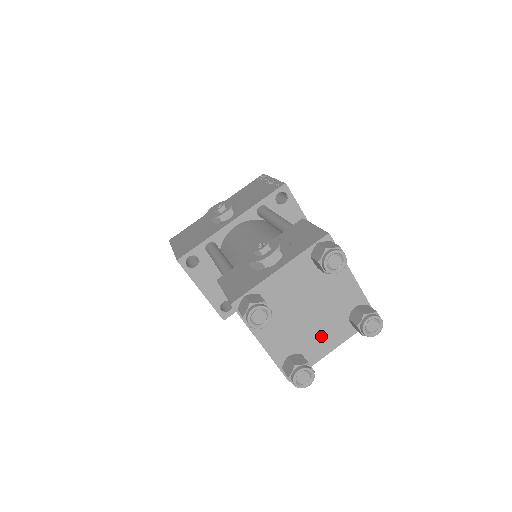
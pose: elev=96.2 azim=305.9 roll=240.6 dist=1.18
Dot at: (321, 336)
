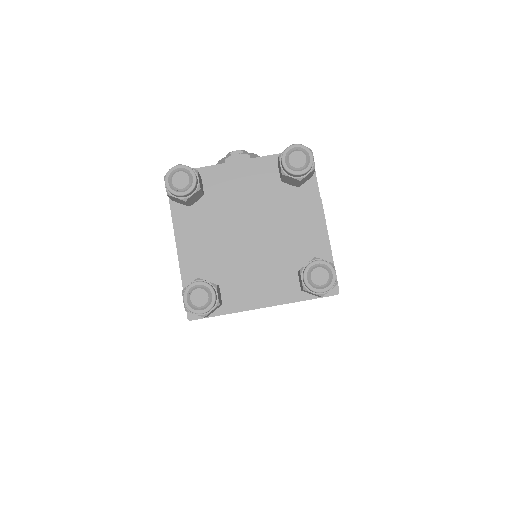
Dot at: (254, 277)
